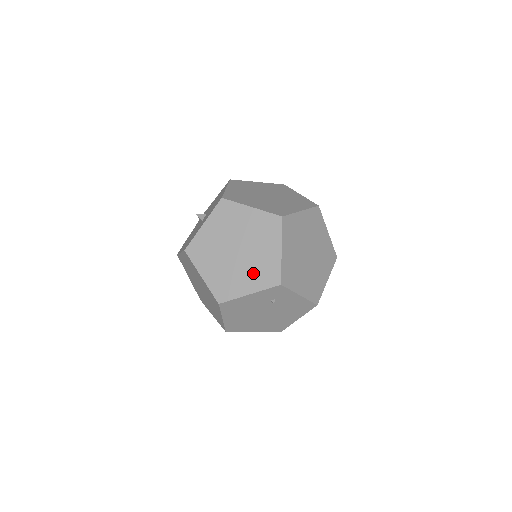
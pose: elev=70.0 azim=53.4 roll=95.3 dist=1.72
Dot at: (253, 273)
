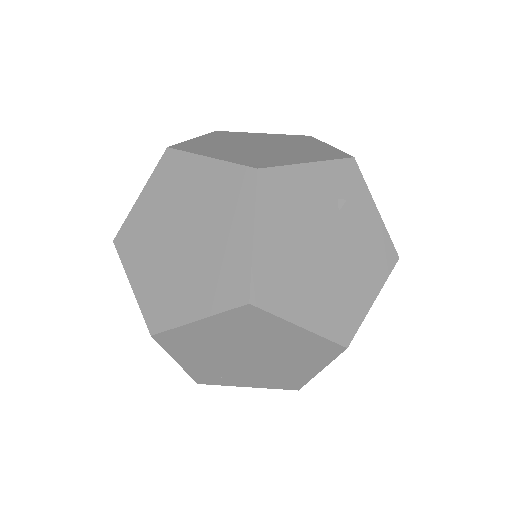
Dot at: (301, 153)
